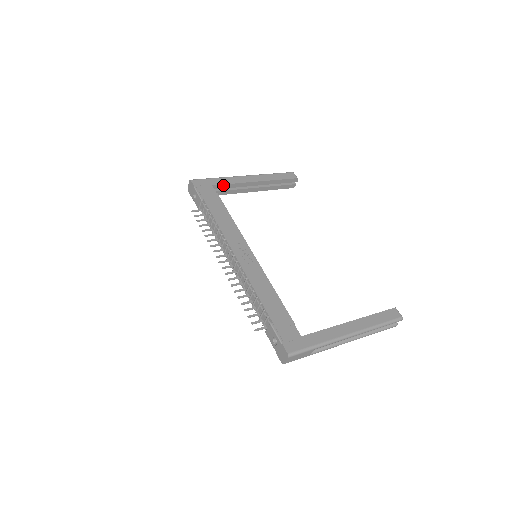
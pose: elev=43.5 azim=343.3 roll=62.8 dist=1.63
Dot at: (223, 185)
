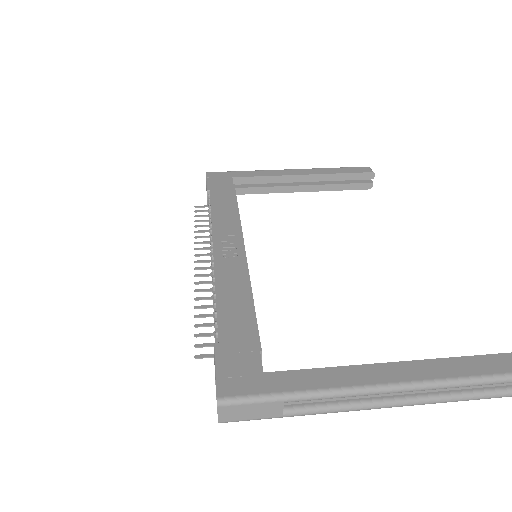
Dot at: (250, 178)
